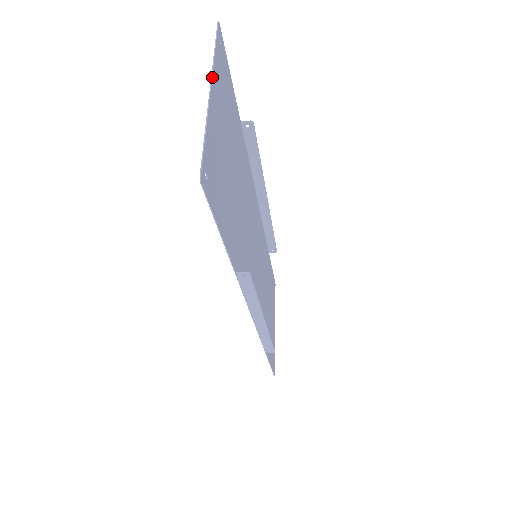
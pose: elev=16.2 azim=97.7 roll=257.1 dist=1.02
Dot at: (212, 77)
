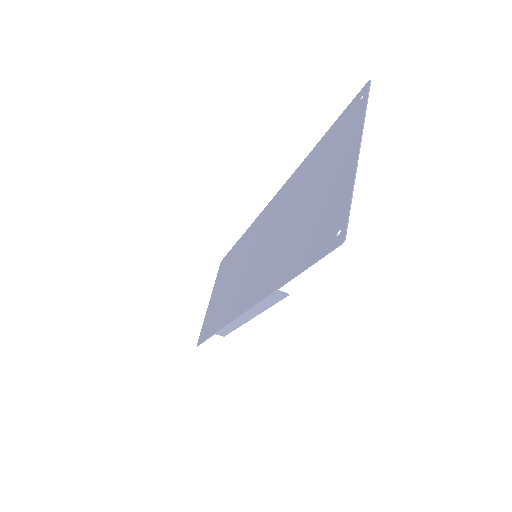
Dot at: (361, 139)
